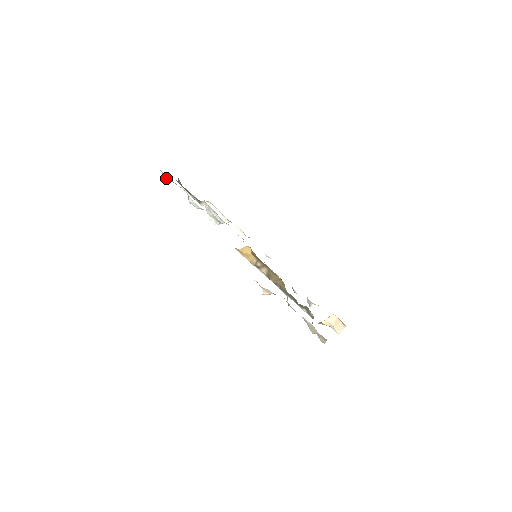
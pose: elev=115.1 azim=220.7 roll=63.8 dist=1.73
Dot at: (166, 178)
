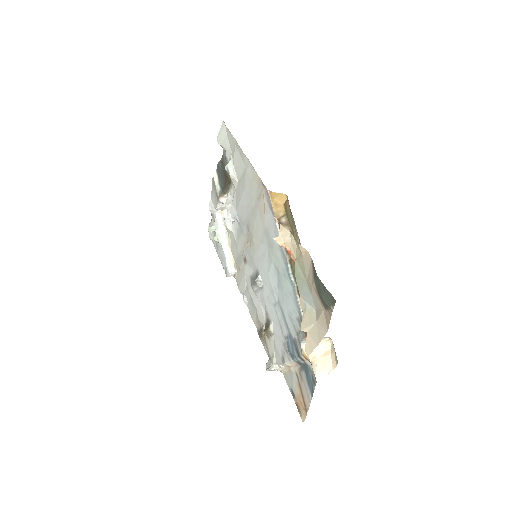
Dot at: (218, 139)
